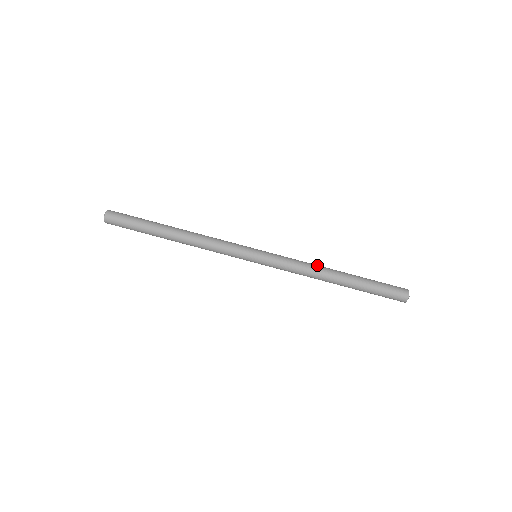
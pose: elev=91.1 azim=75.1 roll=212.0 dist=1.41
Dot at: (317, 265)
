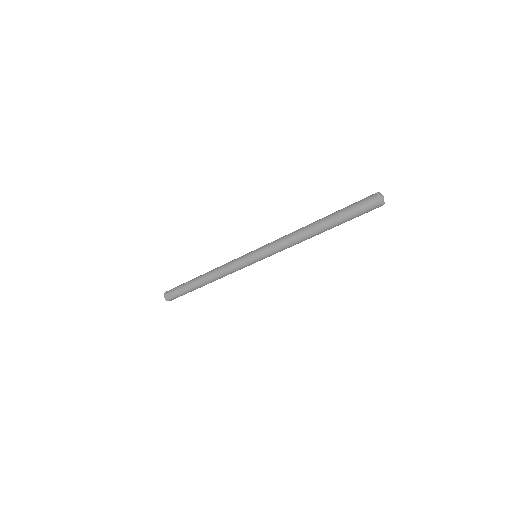
Dot at: (296, 236)
